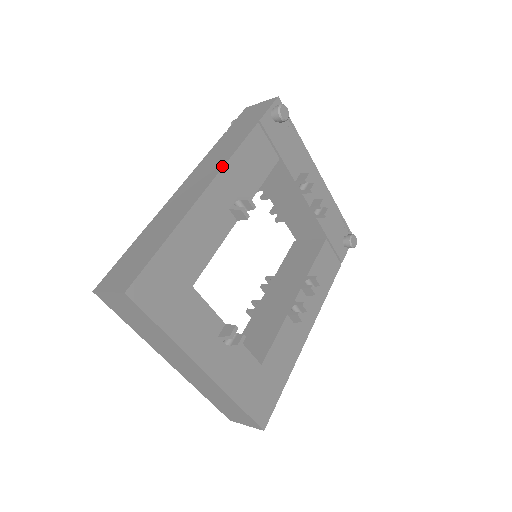
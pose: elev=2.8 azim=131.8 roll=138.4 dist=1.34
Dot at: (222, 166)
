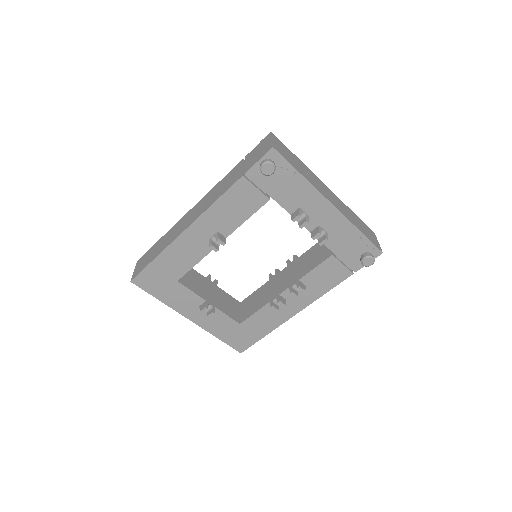
Dot at: (202, 212)
